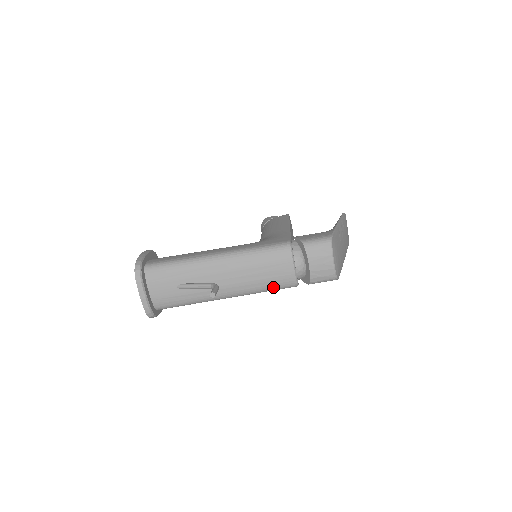
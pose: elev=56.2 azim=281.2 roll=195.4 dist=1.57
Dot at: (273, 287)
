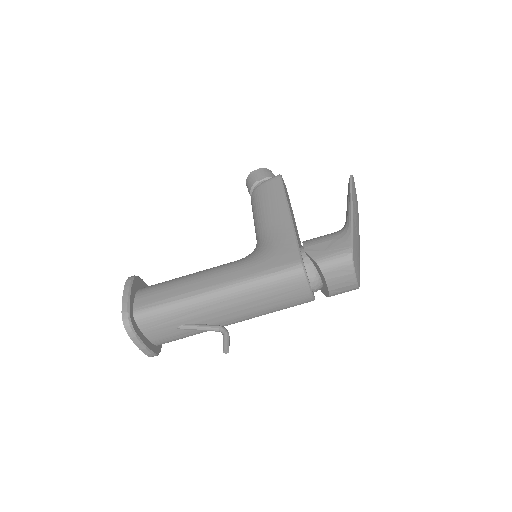
Dot at: occluded
